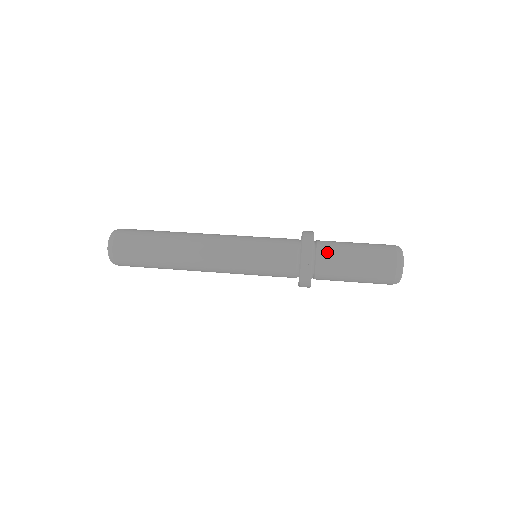
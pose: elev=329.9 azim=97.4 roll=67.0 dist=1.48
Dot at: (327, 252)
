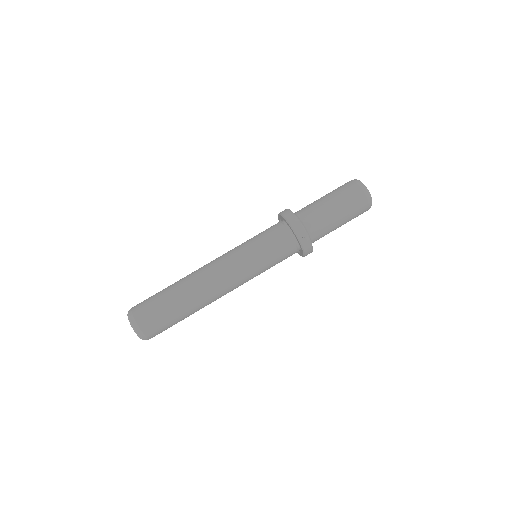
Dot at: (311, 219)
